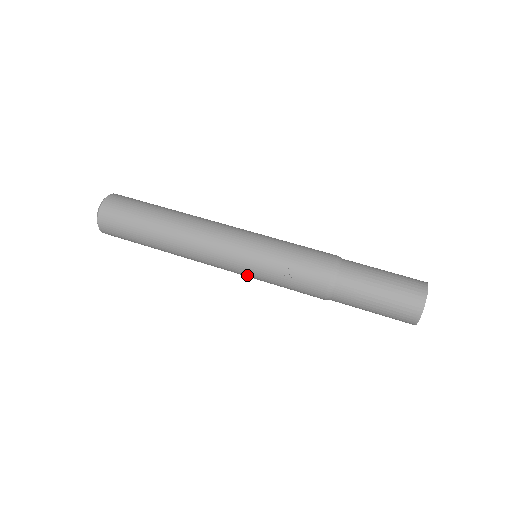
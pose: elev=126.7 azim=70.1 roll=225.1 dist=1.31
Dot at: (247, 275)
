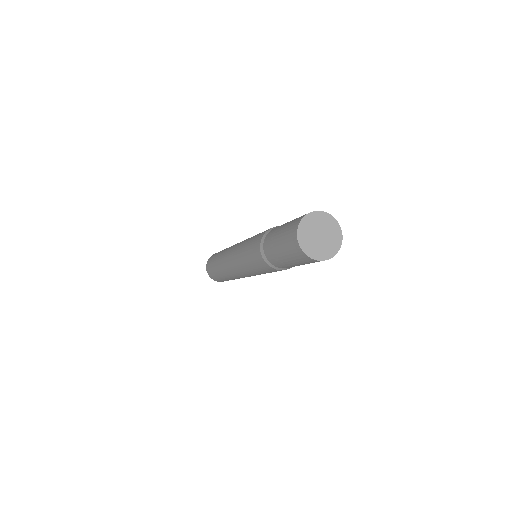
Dot at: occluded
